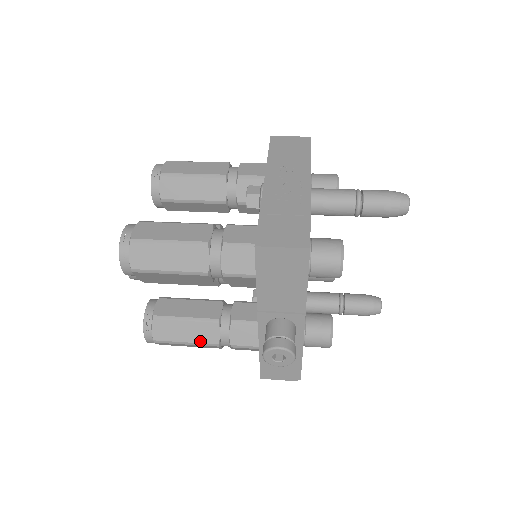
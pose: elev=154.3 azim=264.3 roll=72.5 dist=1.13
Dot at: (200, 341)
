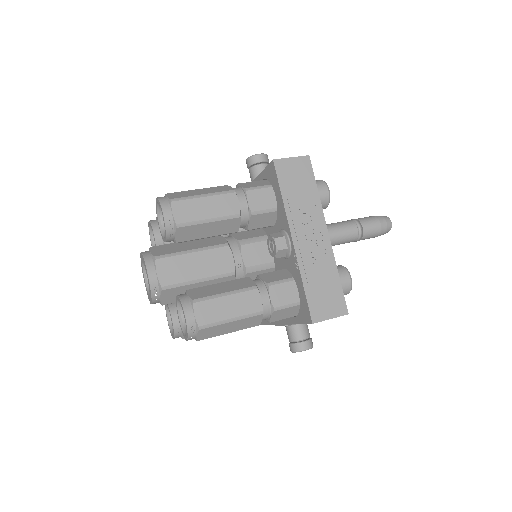
Dot at: occluded
